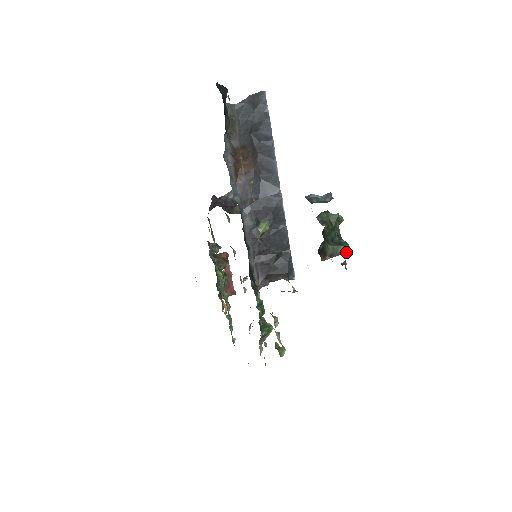
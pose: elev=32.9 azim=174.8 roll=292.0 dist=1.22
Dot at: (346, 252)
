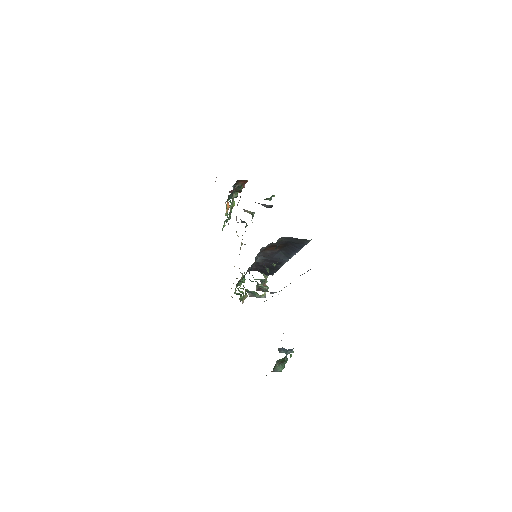
Dot at: occluded
